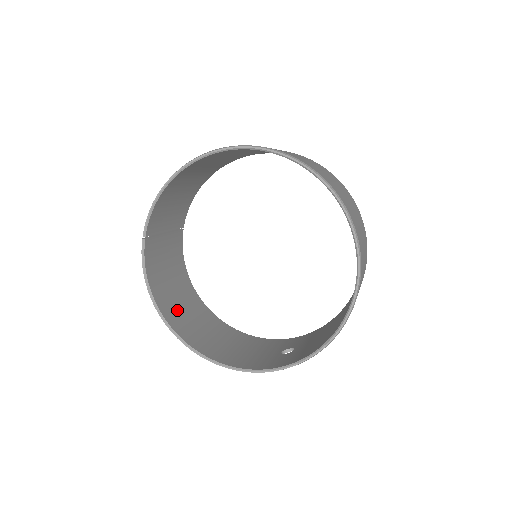
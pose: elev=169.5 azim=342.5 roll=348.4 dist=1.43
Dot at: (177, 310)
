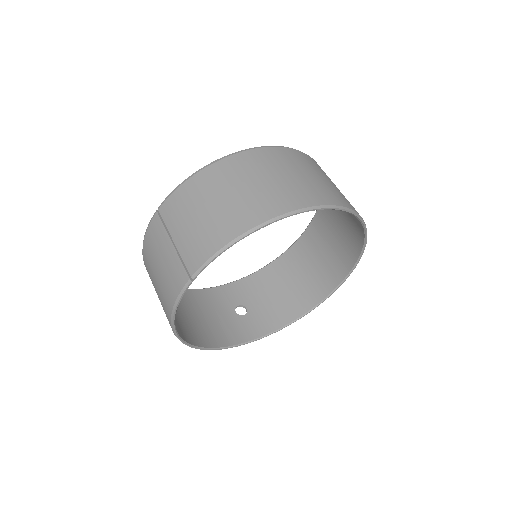
Dot at: occluded
